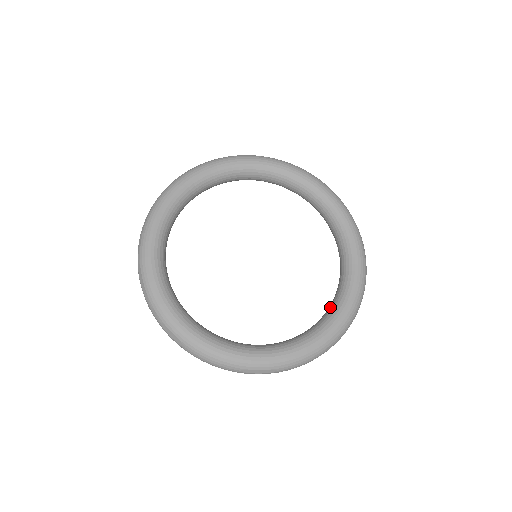
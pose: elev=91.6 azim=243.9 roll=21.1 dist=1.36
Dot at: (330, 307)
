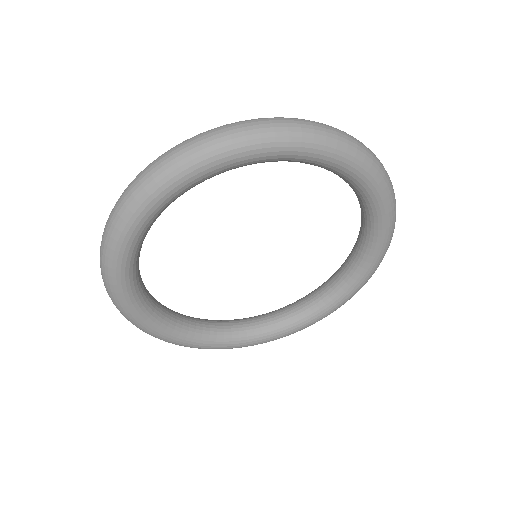
Dot at: (363, 212)
